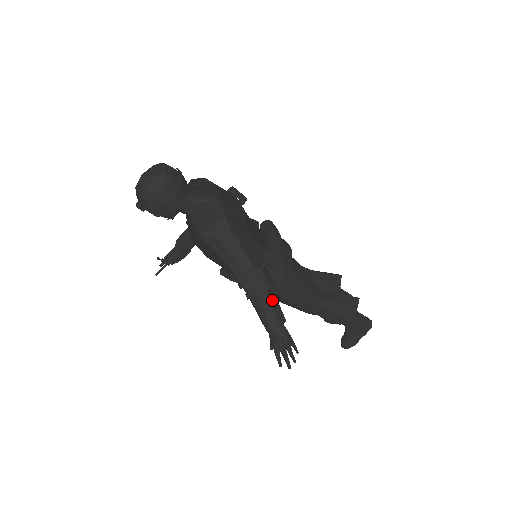
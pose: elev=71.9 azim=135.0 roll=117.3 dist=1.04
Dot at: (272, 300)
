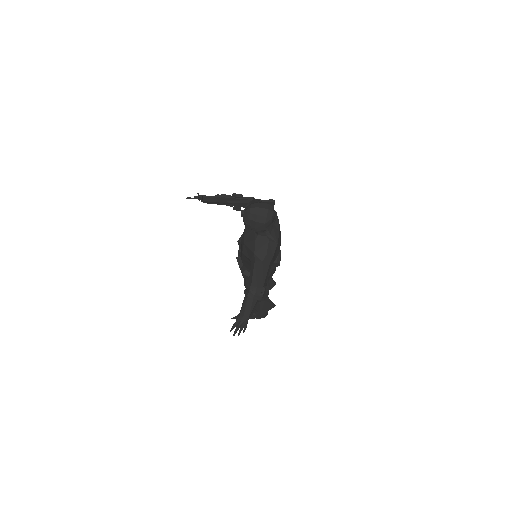
Dot at: (256, 304)
